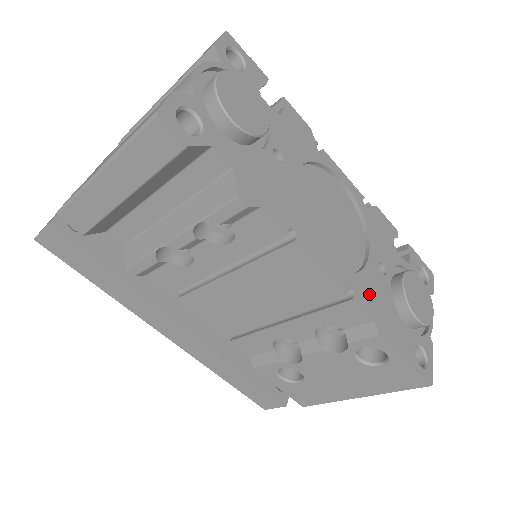
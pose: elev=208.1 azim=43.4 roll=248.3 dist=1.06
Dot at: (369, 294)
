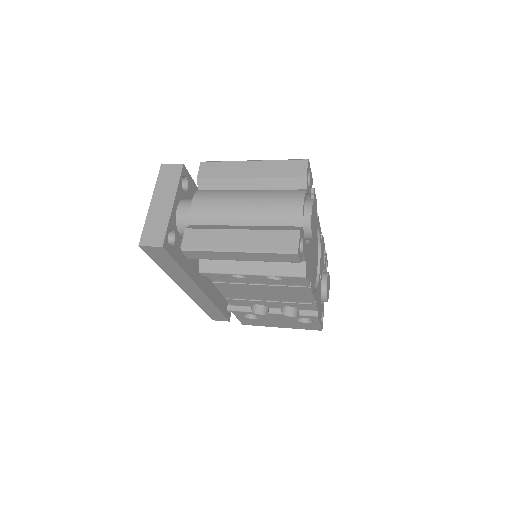
Dot at: (318, 296)
